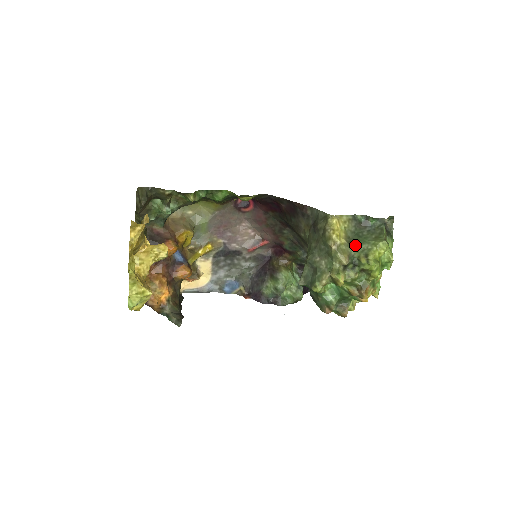
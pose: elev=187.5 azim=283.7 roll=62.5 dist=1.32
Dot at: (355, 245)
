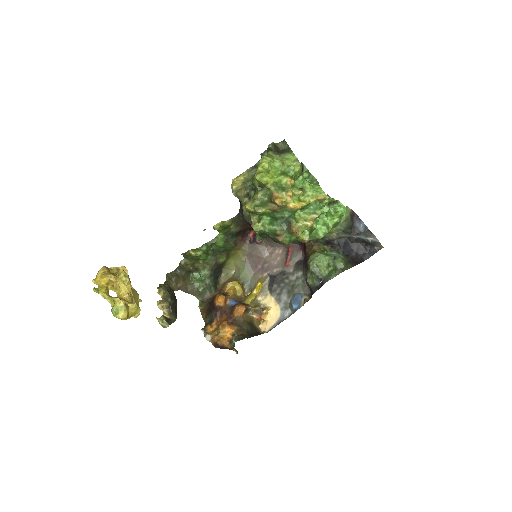
Dot at: (251, 179)
